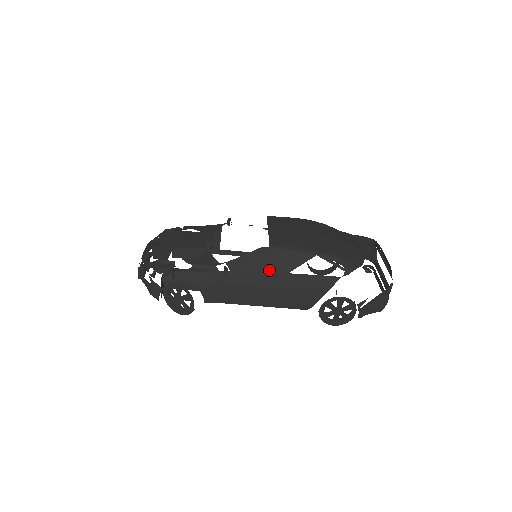
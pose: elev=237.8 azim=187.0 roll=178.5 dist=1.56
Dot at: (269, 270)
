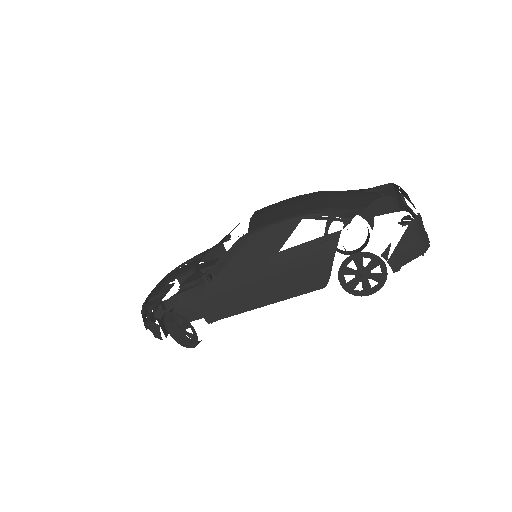
Dot at: (256, 258)
